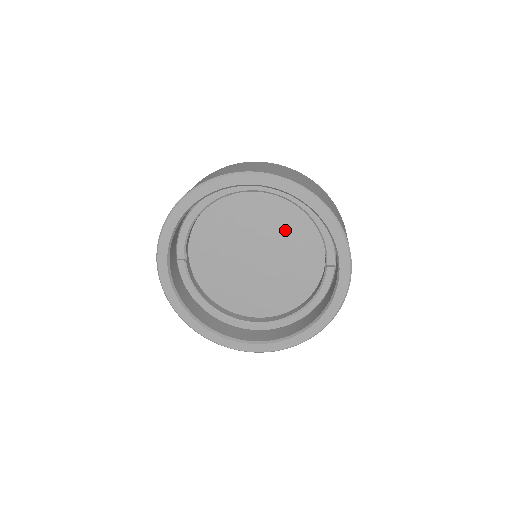
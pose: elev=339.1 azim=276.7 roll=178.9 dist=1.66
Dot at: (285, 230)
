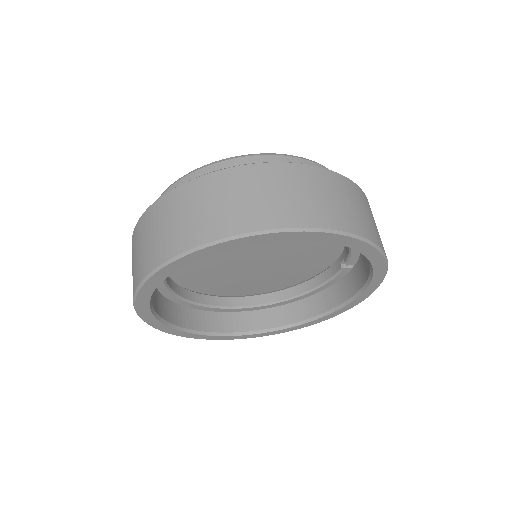
Dot at: occluded
